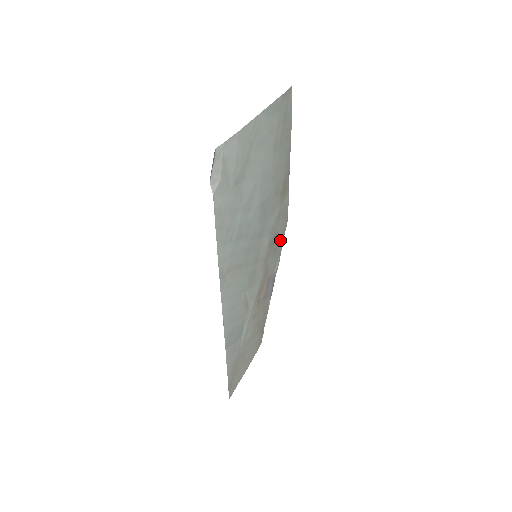
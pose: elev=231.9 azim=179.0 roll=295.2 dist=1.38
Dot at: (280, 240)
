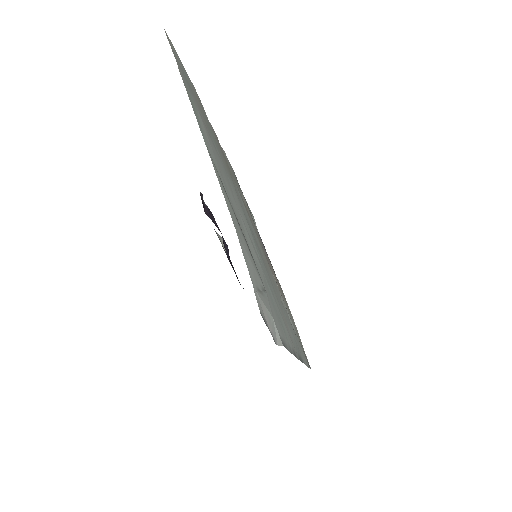
Dot at: (245, 201)
